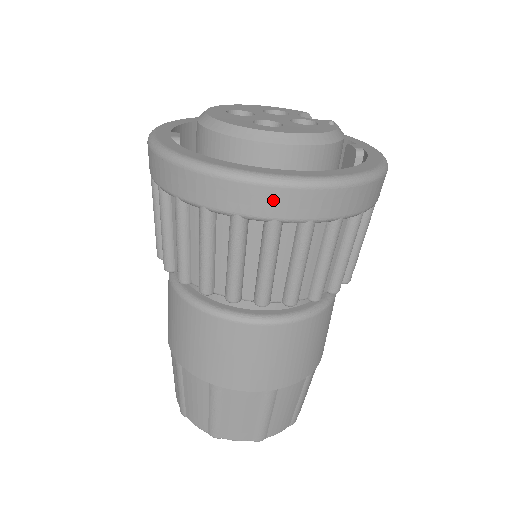
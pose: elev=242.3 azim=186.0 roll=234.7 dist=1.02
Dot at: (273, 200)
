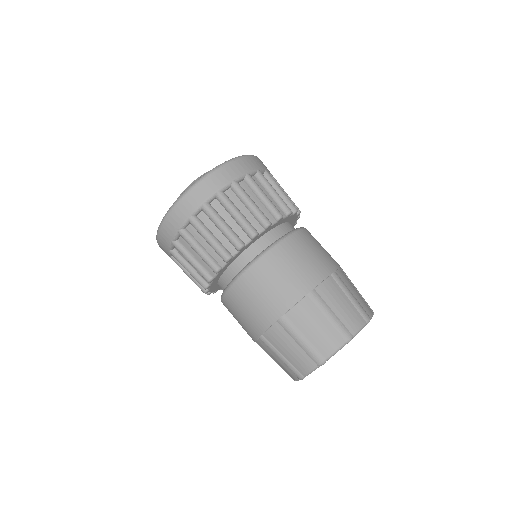
Dot at: (170, 224)
